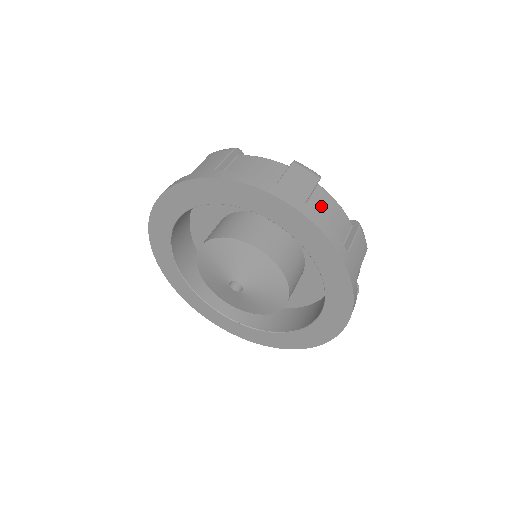
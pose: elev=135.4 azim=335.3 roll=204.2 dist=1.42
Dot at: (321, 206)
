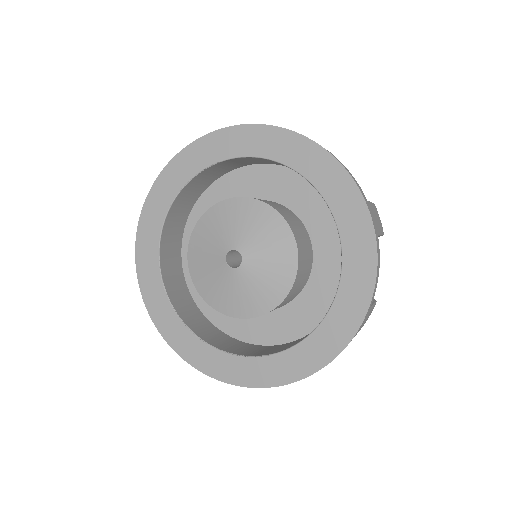
Dot at: occluded
